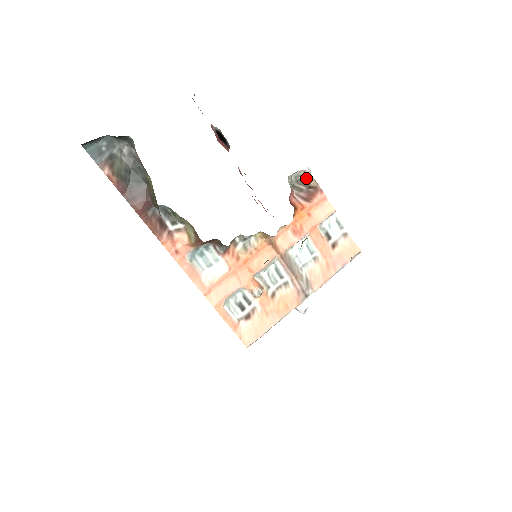
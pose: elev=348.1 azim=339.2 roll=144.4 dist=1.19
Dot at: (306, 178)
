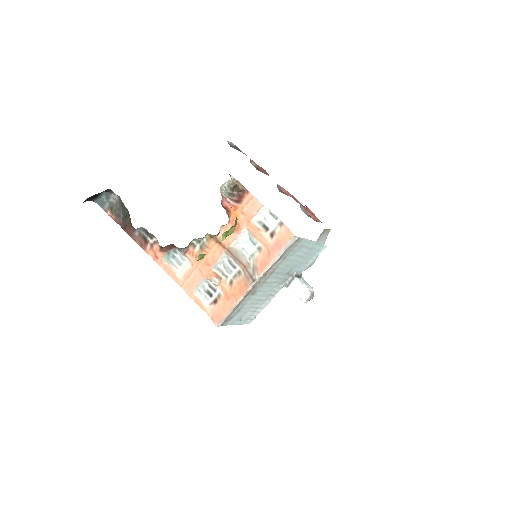
Dot at: occluded
